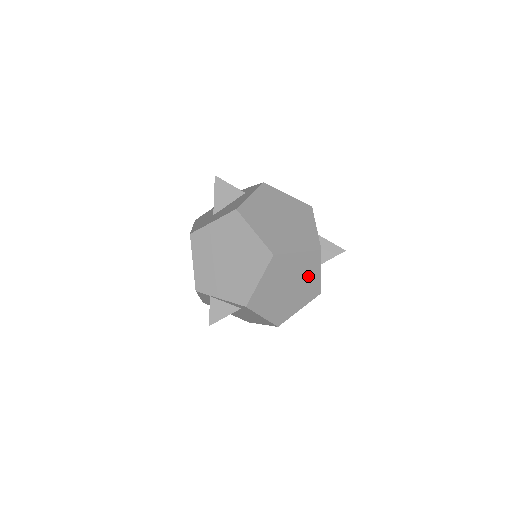
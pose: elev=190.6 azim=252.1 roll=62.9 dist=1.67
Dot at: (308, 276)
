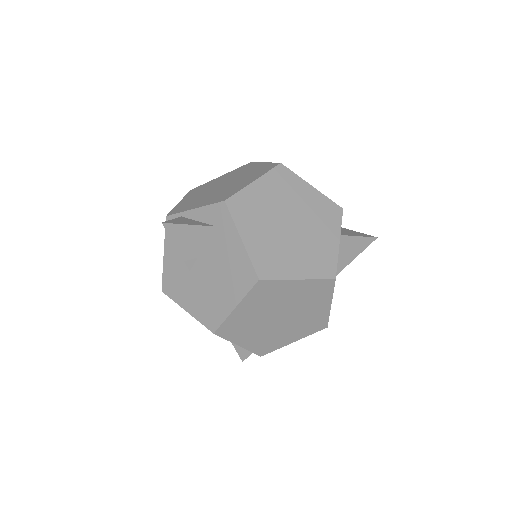
Dot at: (320, 232)
